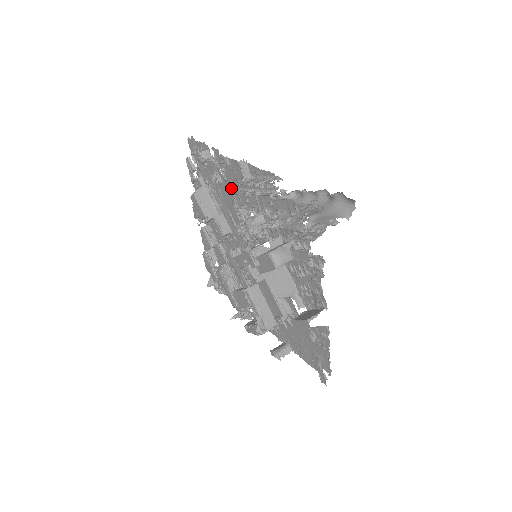
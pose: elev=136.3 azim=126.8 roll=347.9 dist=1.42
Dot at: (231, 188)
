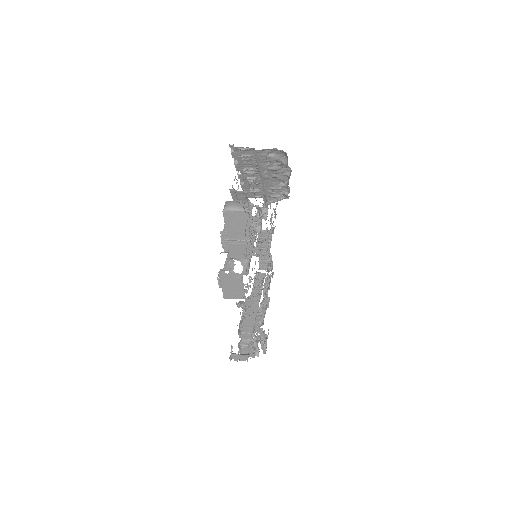
Dot at: occluded
